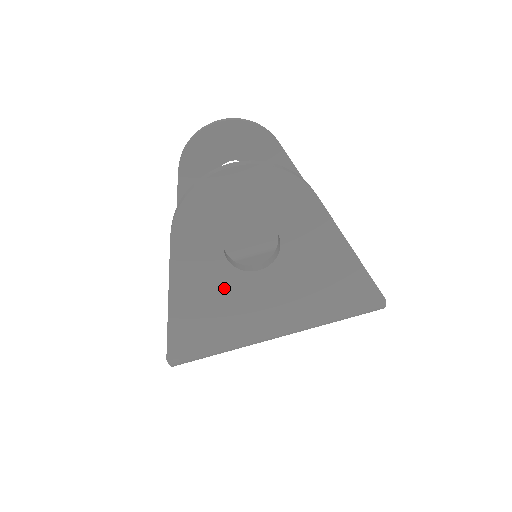
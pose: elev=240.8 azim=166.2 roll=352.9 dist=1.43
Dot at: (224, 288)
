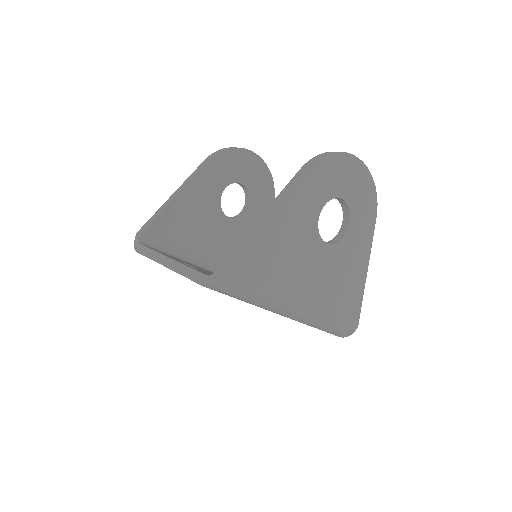
Dot at: (302, 238)
